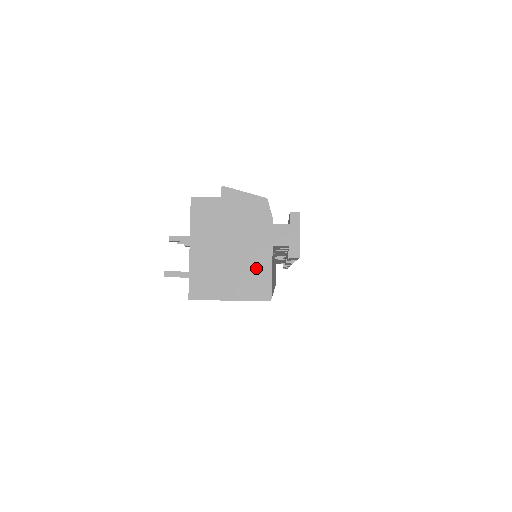
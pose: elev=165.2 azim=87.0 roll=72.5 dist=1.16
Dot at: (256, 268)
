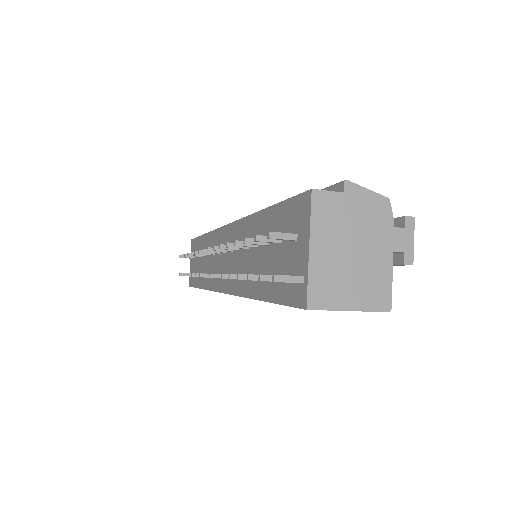
Dot at: (377, 275)
